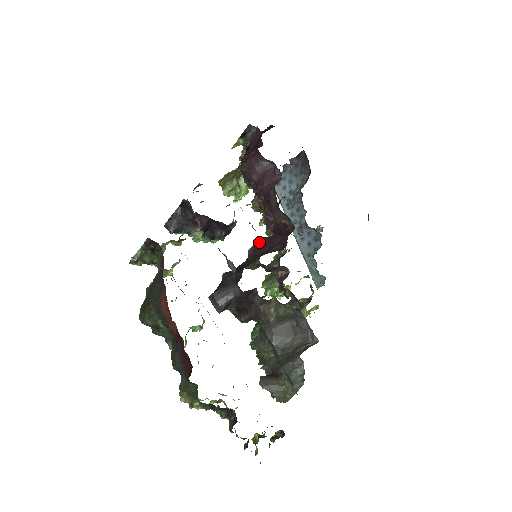
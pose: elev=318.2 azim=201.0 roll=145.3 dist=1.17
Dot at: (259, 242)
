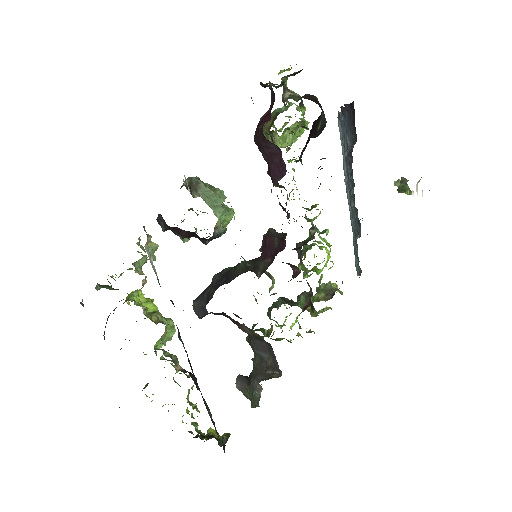
Dot at: (265, 238)
